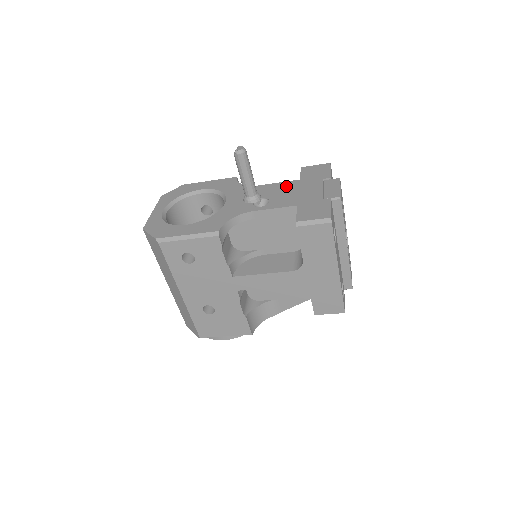
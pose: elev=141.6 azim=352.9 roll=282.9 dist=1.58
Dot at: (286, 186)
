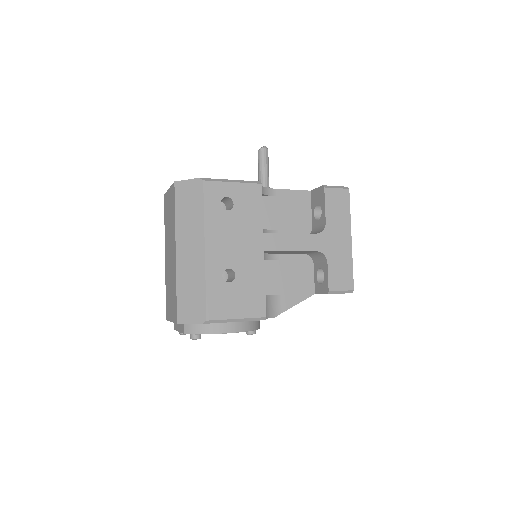
Dot at: occluded
